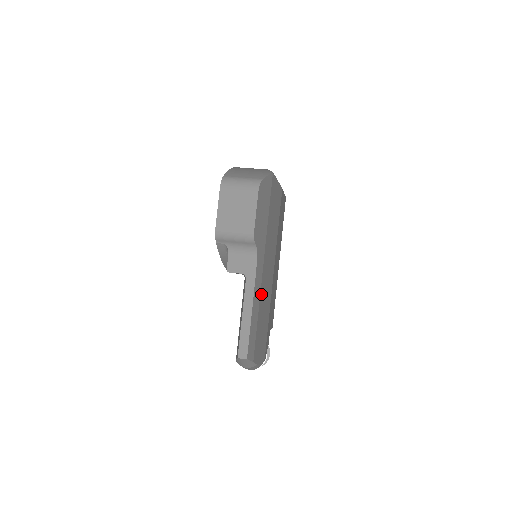
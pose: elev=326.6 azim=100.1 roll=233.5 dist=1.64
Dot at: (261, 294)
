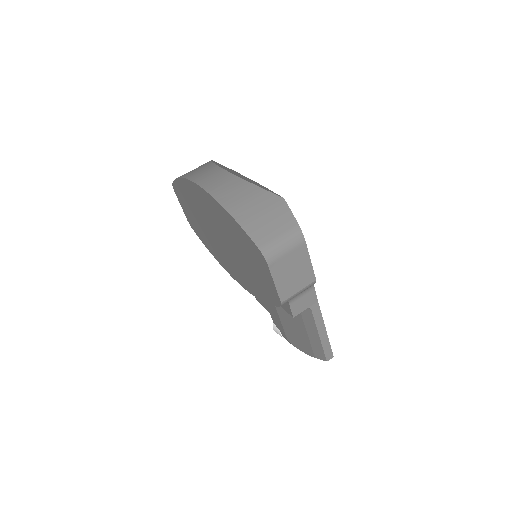
Dot at: occluded
